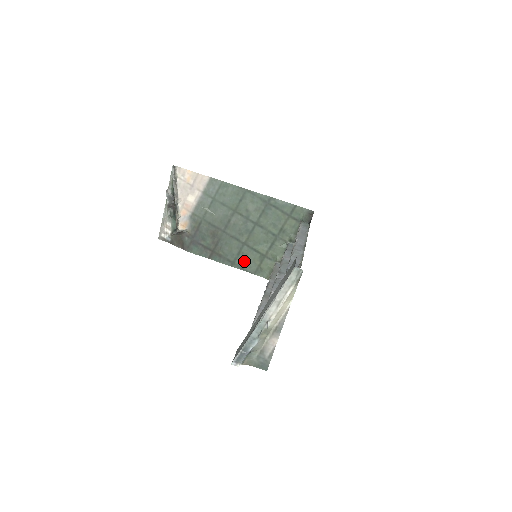
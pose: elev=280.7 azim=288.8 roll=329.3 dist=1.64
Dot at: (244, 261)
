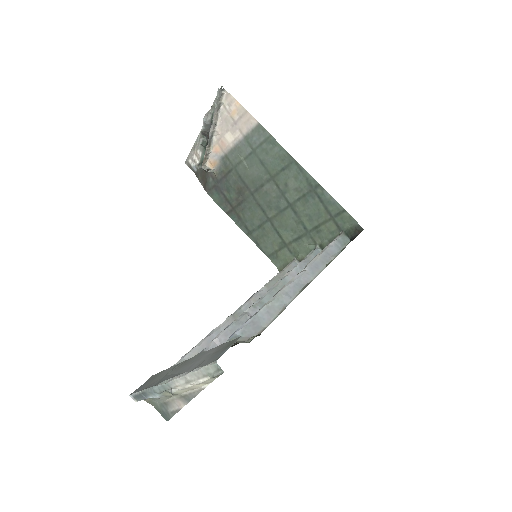
Dot at: (262, 237)
